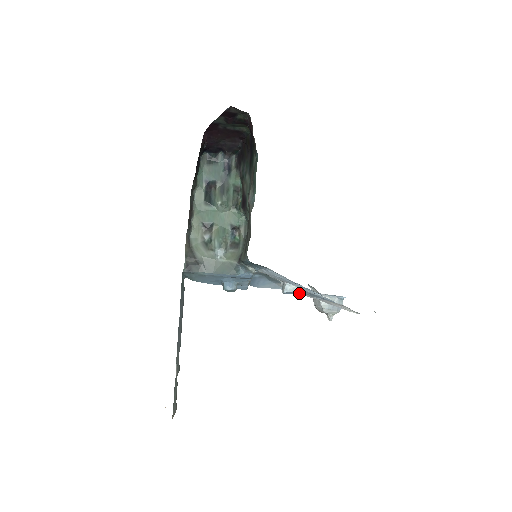
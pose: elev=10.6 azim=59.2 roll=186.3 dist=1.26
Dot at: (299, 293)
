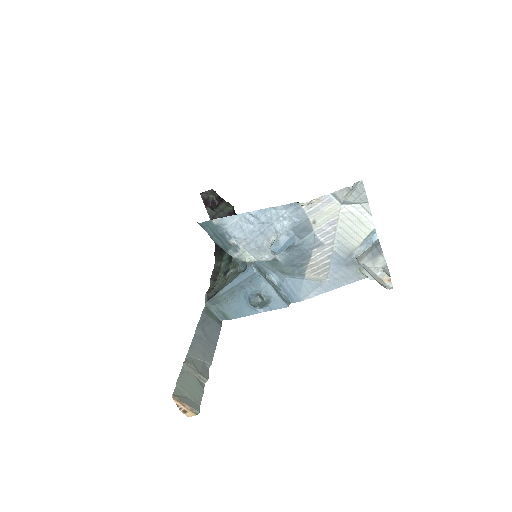
Dot at: (329, 269)
